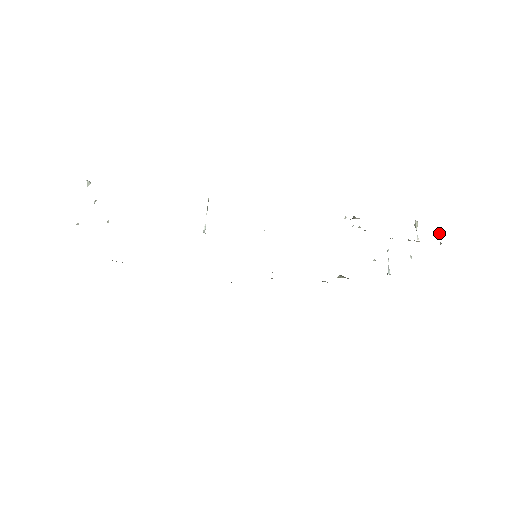
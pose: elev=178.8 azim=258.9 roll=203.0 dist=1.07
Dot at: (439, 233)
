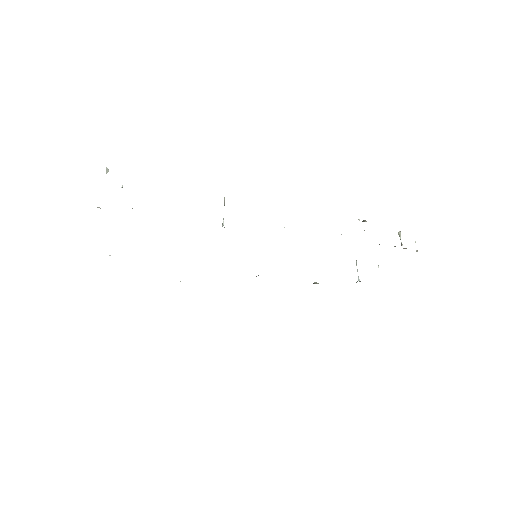
Dot at: occluded
